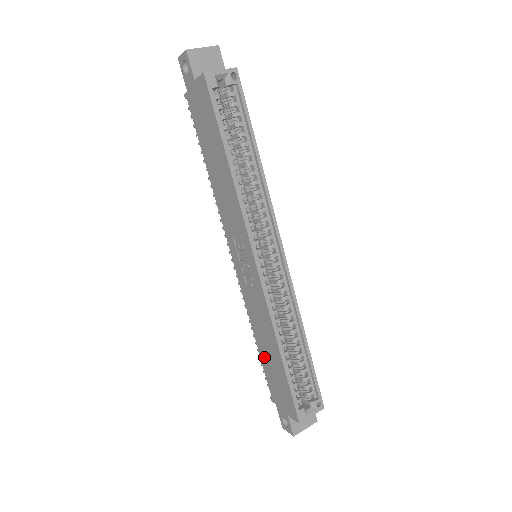
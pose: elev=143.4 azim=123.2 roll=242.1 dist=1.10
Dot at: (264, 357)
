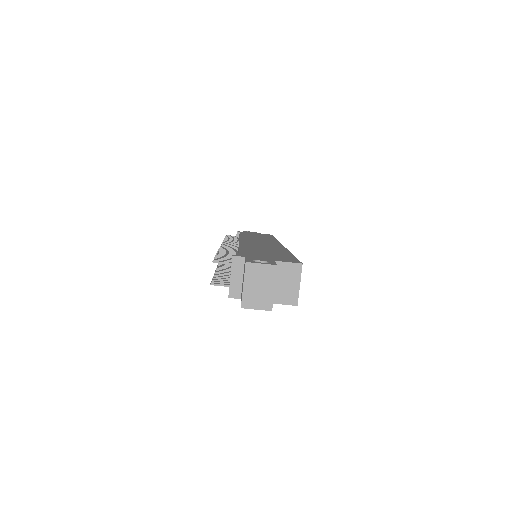
Dot at: occluded
